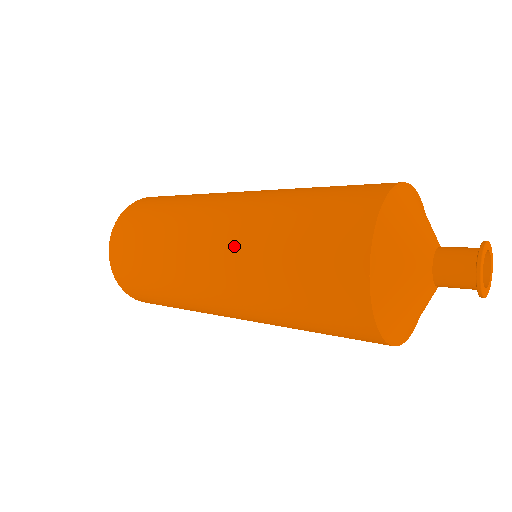
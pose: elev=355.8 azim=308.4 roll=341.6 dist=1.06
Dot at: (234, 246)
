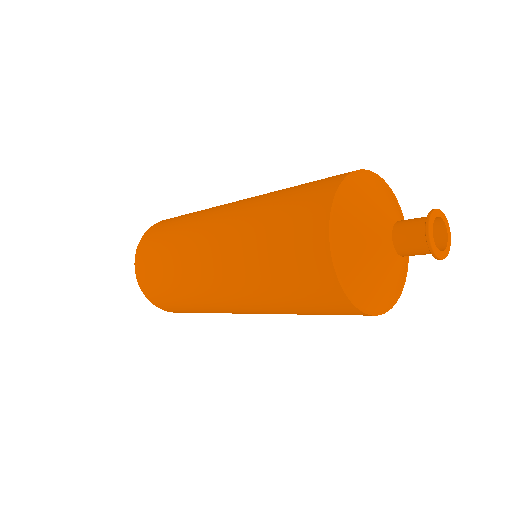
Dot at: (241, 206)
